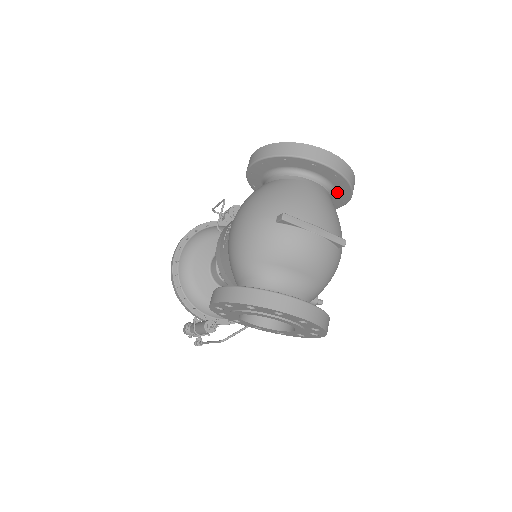
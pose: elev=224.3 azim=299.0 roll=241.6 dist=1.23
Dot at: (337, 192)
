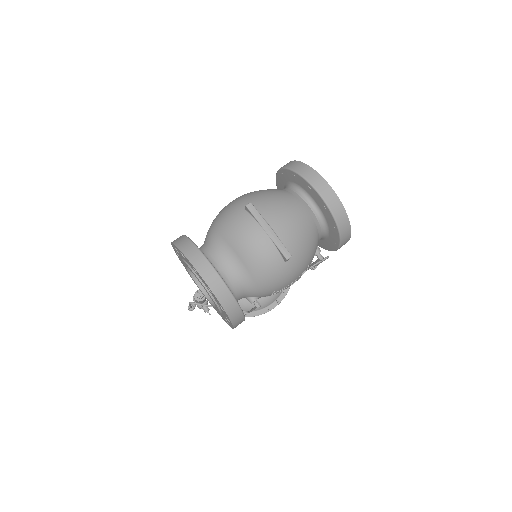
Dot at: (330, 228)
